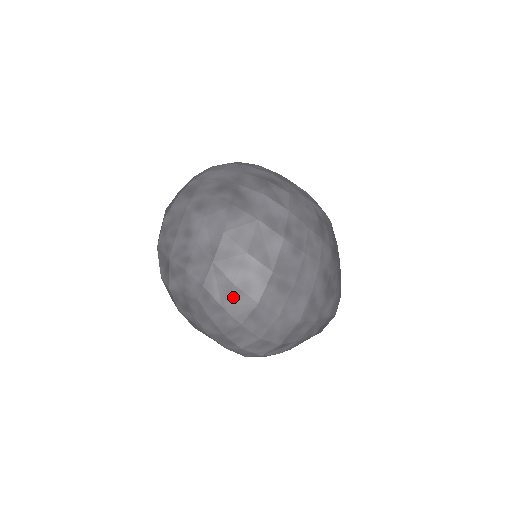
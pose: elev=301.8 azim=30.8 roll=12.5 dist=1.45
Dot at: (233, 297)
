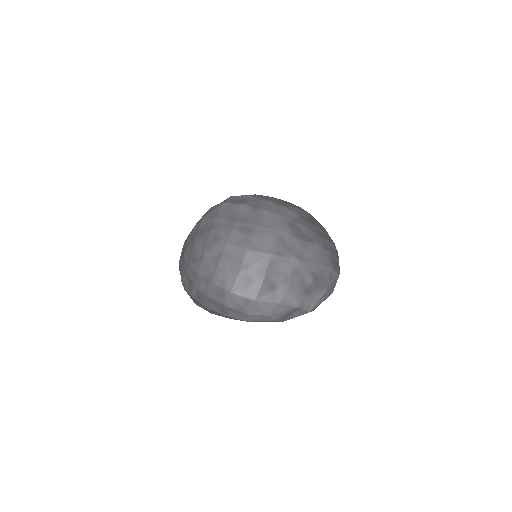
Dot at: (209, 248)
